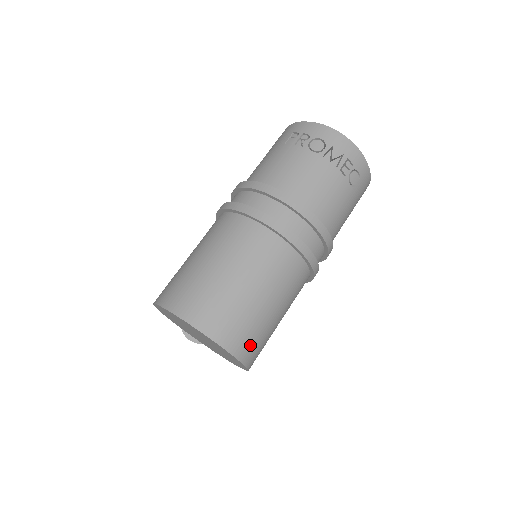
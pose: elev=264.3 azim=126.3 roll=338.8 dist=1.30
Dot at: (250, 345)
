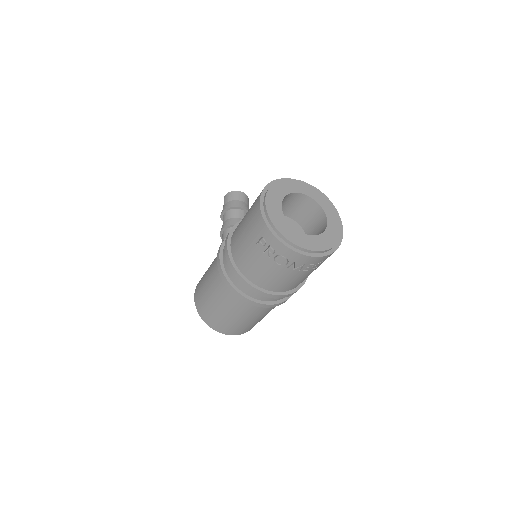
Dot at: occluded
